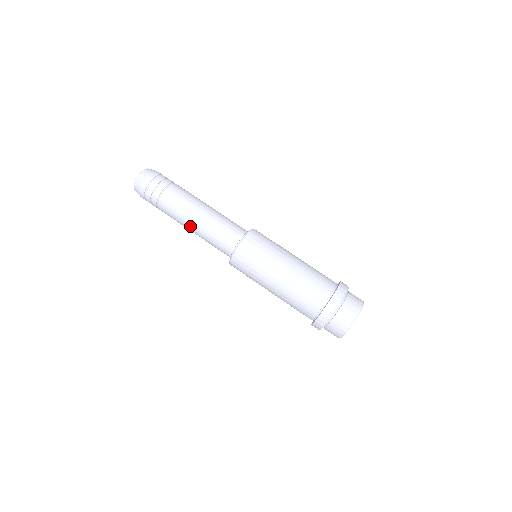
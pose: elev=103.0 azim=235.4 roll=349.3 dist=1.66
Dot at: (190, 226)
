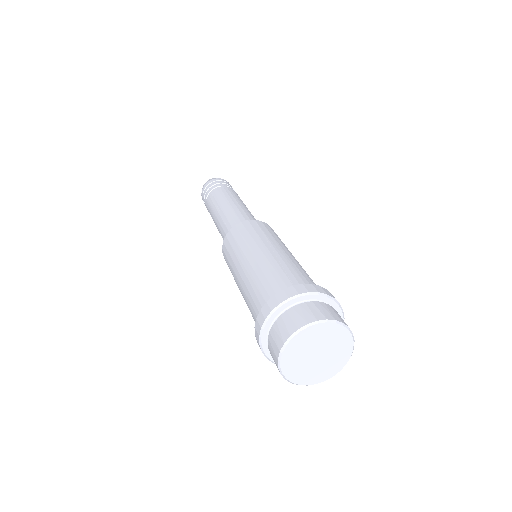
Dot at: (223, 205)
